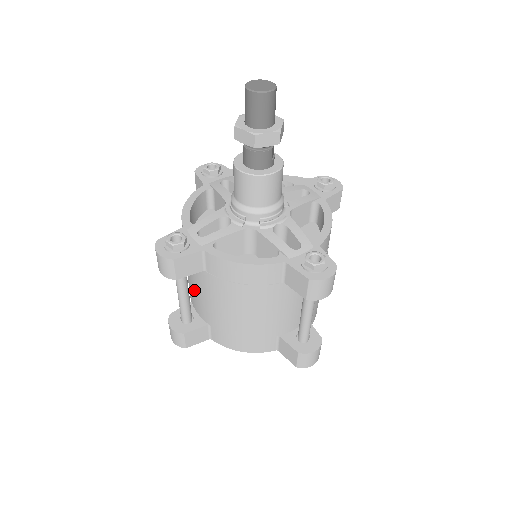
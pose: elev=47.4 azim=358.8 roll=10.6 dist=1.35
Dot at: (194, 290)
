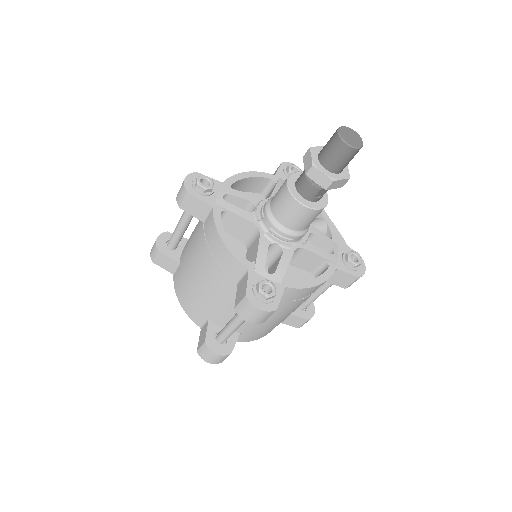
Dot at: (193, 231)
